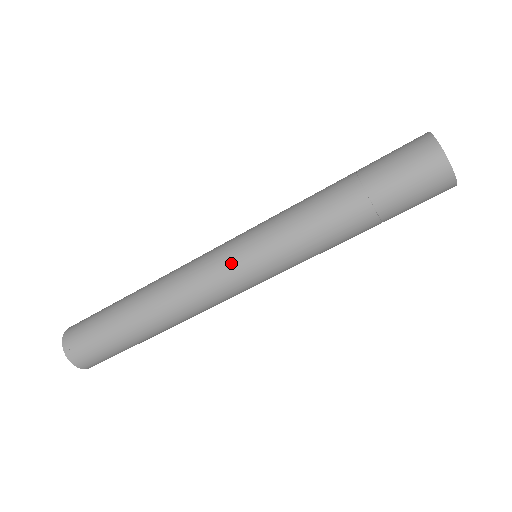
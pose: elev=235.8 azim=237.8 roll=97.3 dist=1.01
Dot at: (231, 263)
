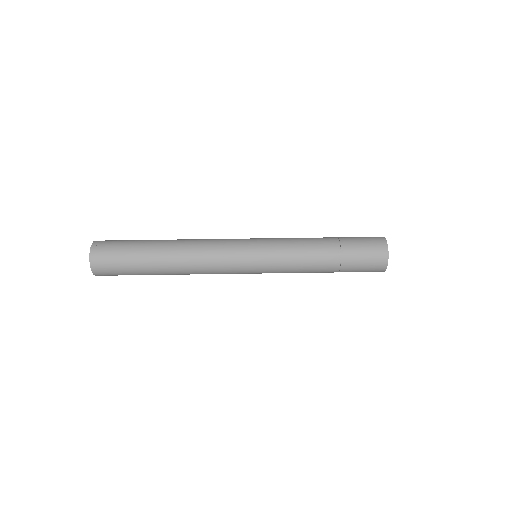
Dot at: (244, 243)
